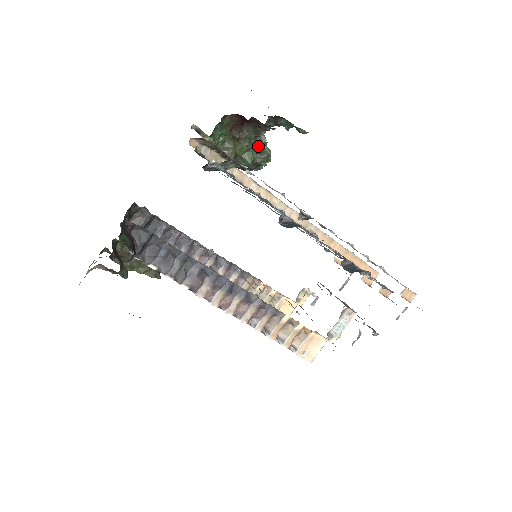
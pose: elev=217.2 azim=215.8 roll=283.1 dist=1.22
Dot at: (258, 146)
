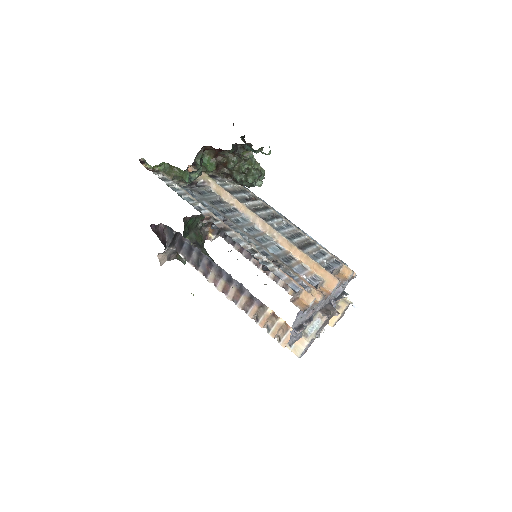
Dot at: (242, 167)
